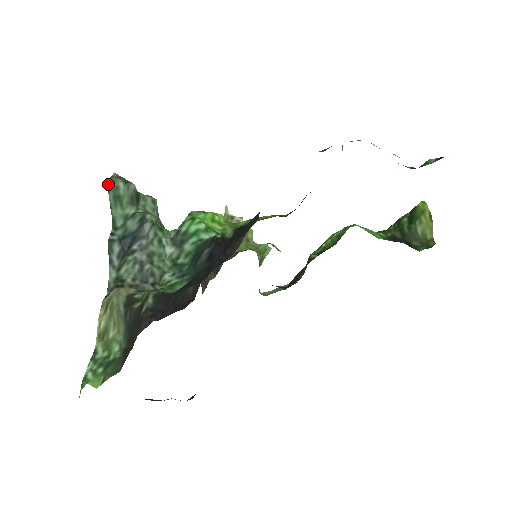
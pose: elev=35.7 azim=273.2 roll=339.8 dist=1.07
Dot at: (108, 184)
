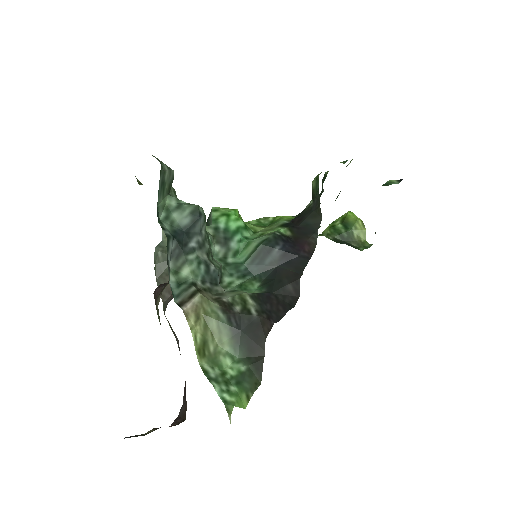
Dot at: (161, 166)
